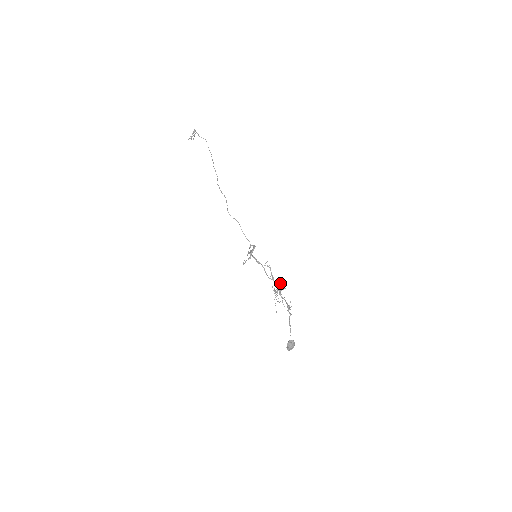
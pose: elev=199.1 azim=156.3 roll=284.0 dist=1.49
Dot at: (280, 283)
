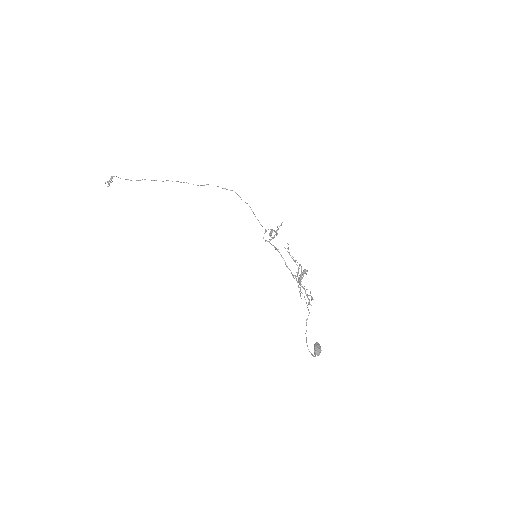
Dot at: (295, 275)
